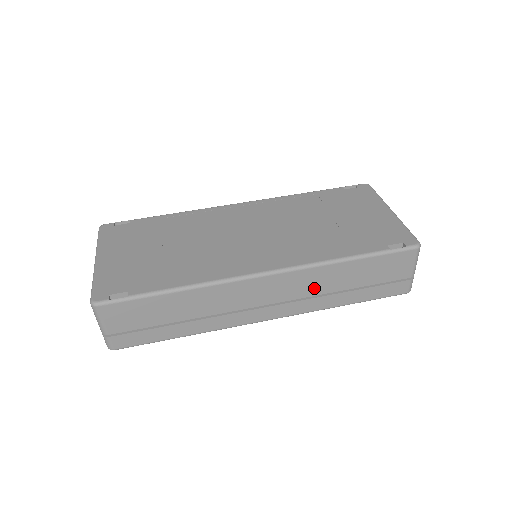
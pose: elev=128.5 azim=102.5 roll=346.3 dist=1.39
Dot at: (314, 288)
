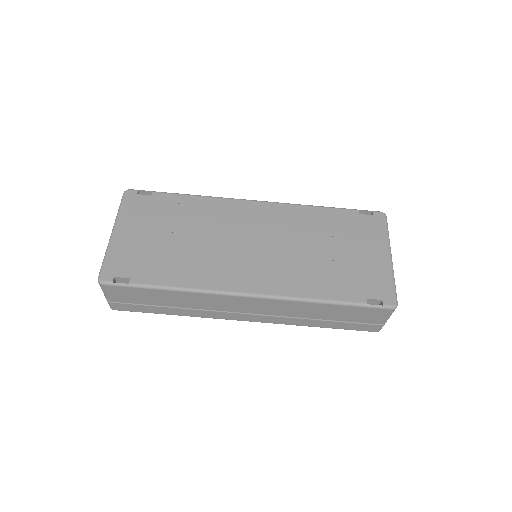
Dot at: (291, 312)
